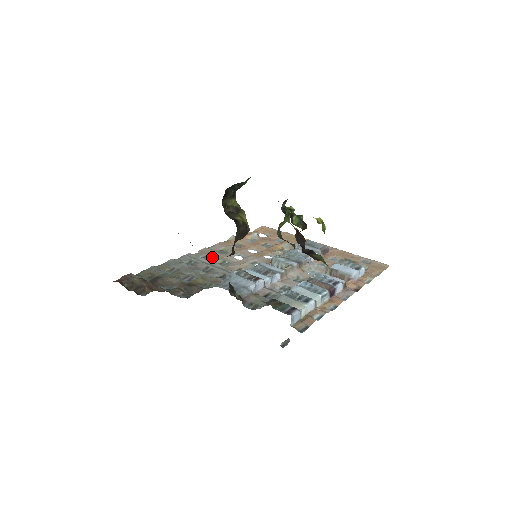
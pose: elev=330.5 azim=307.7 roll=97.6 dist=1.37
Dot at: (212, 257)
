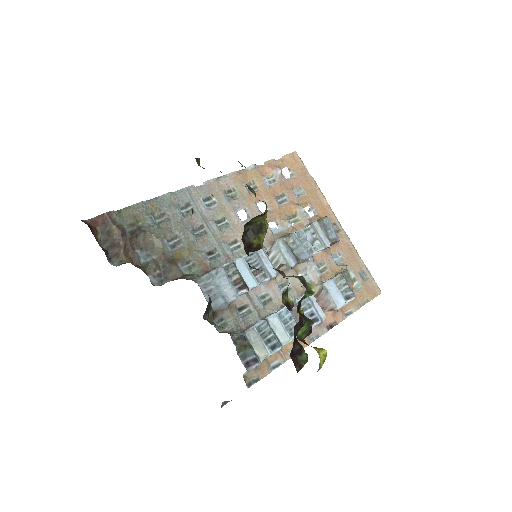
Dot at: (215, 203)
